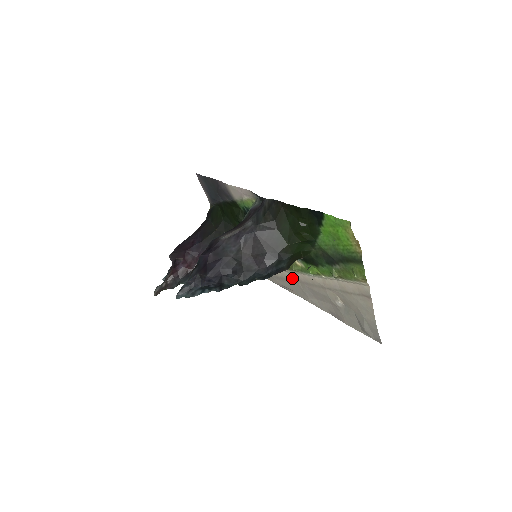
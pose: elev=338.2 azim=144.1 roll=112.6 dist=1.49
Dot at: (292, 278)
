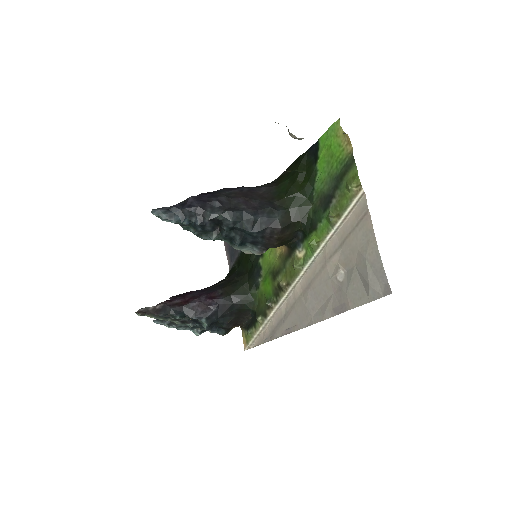
Dot at: (295, 298)
